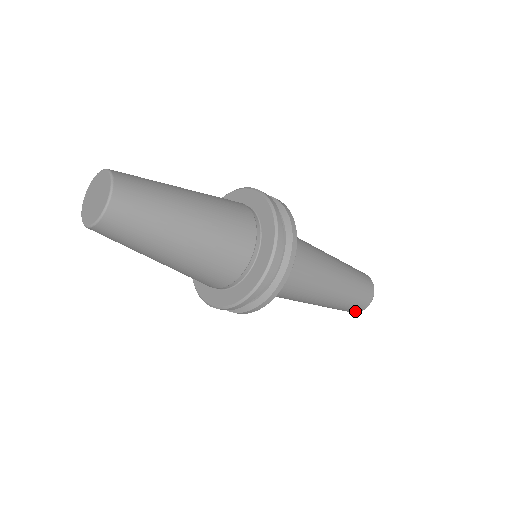
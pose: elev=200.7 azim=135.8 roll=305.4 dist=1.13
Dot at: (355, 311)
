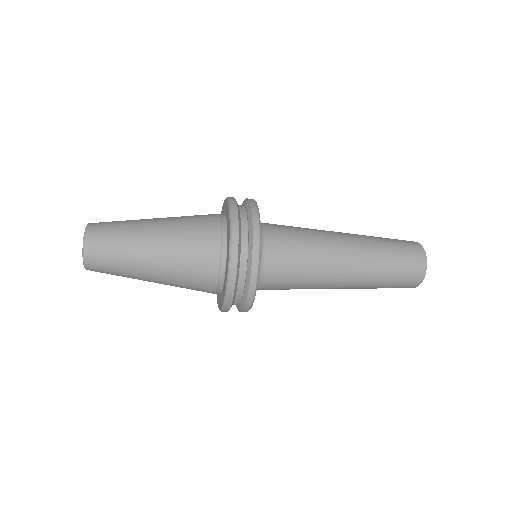
Dot at: occluded
